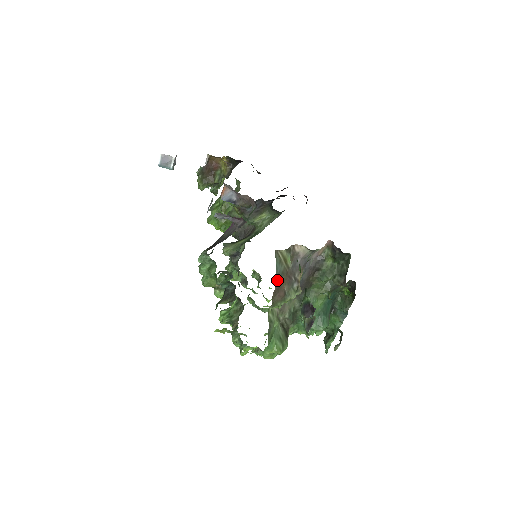
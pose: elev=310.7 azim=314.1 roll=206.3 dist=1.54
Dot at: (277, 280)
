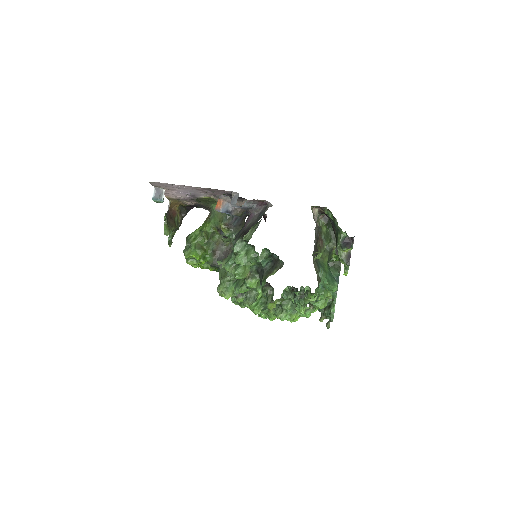
Dot at: (317, 230)
